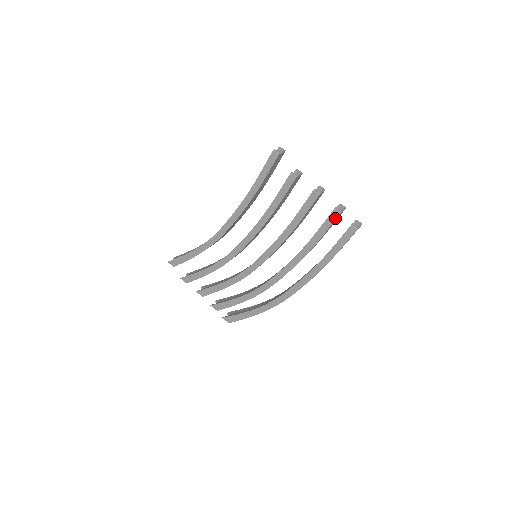
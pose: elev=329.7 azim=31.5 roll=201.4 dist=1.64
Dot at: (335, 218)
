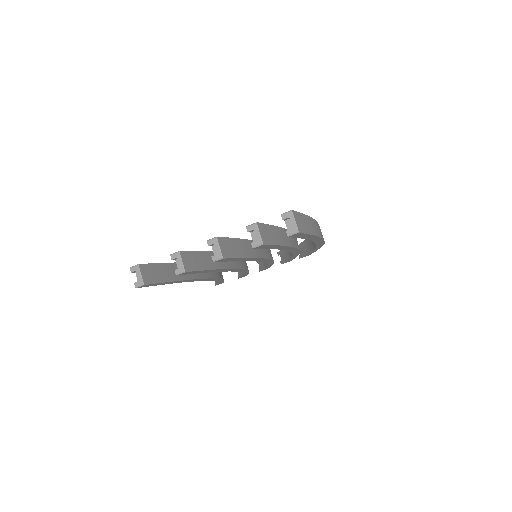
Dot at: (266, 246)
